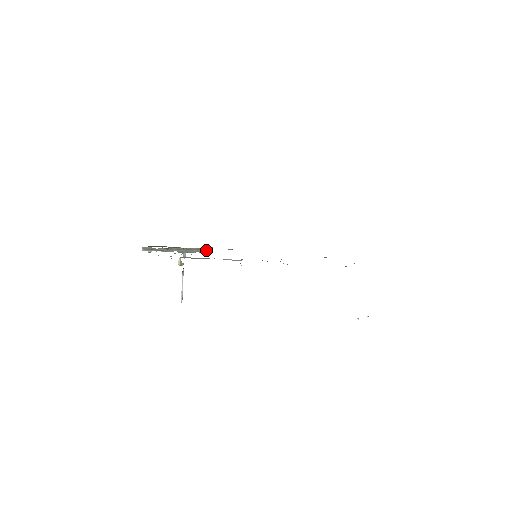
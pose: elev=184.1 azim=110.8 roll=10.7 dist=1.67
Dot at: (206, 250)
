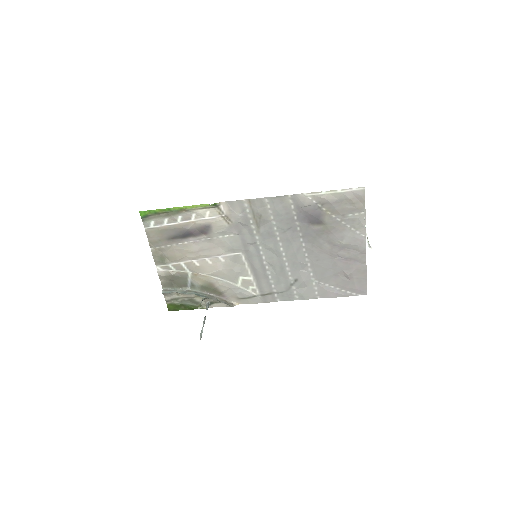
Dot at: (220, 284)
